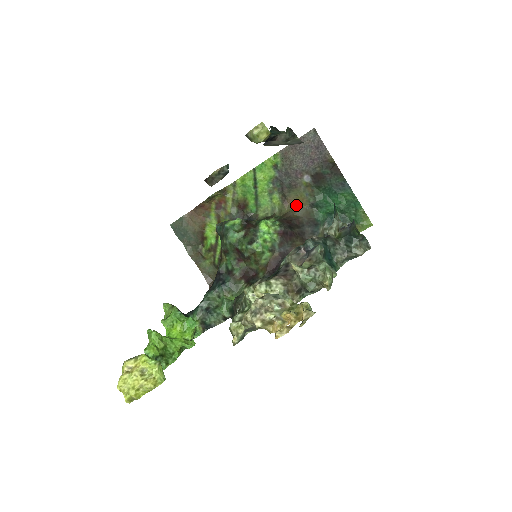
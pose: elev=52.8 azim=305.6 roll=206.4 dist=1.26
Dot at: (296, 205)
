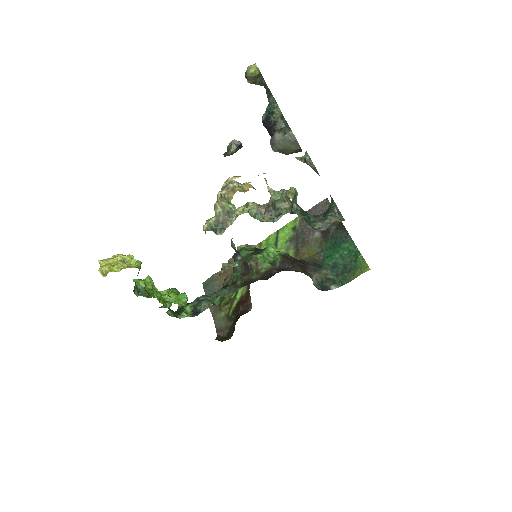
Dot at: (306, 256)
